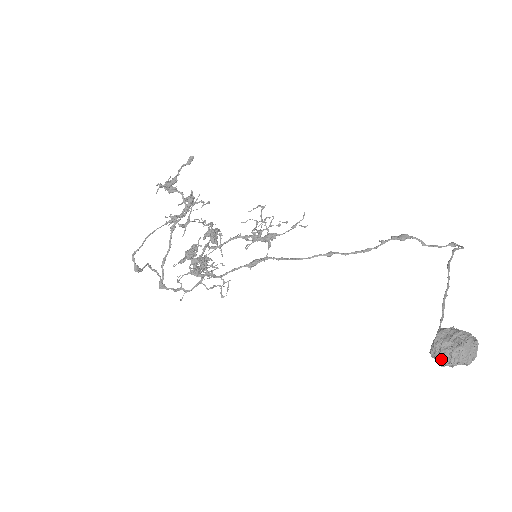
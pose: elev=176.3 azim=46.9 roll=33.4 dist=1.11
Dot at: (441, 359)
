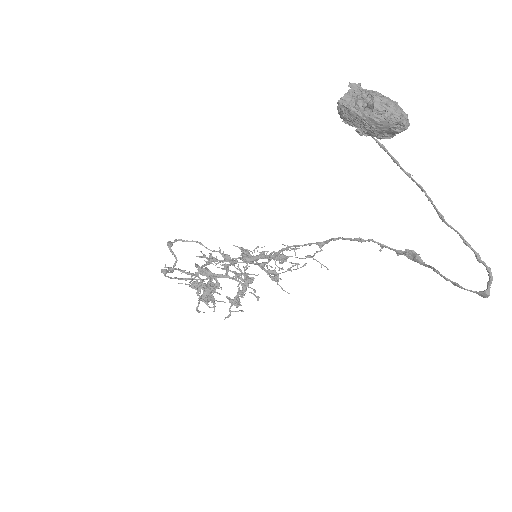
Dot at: (345, 98)
